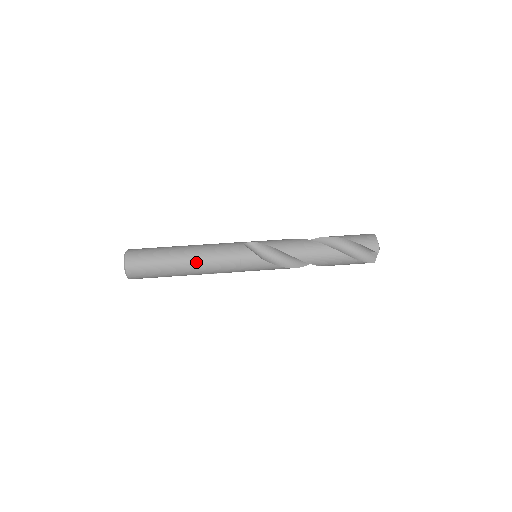
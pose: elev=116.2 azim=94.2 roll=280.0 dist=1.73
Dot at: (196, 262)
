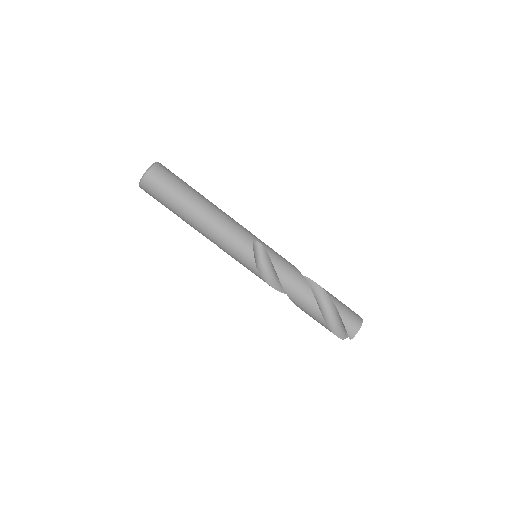
Dot at: (202, 224)
